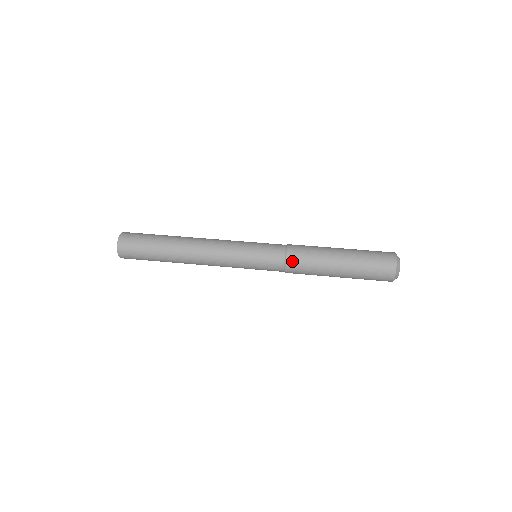
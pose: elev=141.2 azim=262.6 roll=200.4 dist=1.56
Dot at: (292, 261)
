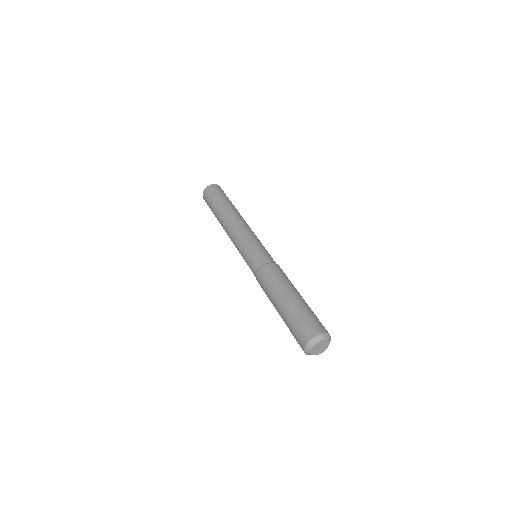
Dot at: occluded
